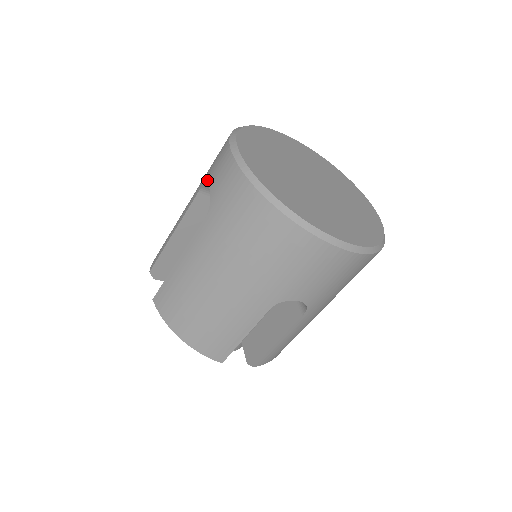
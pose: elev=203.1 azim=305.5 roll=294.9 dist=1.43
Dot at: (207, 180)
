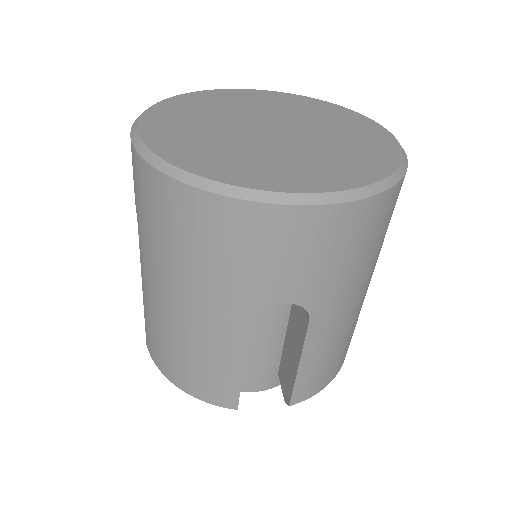
Dot at: occluded
